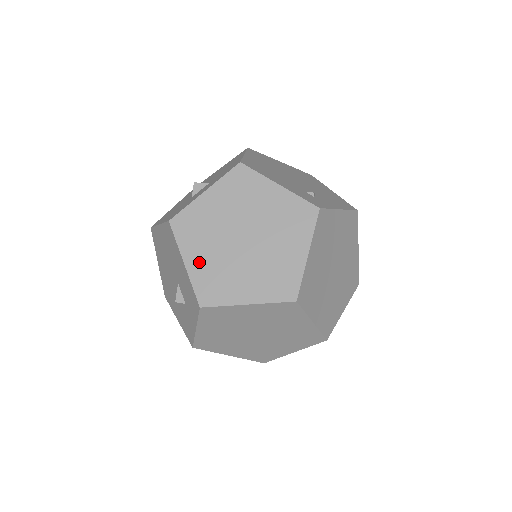
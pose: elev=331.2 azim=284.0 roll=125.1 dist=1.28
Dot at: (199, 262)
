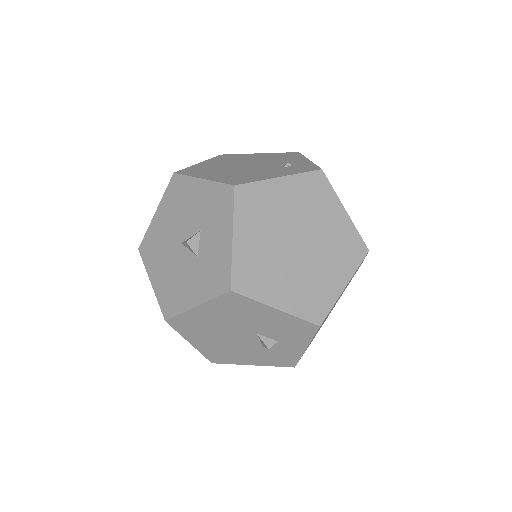
Dot at: (286, 296)
